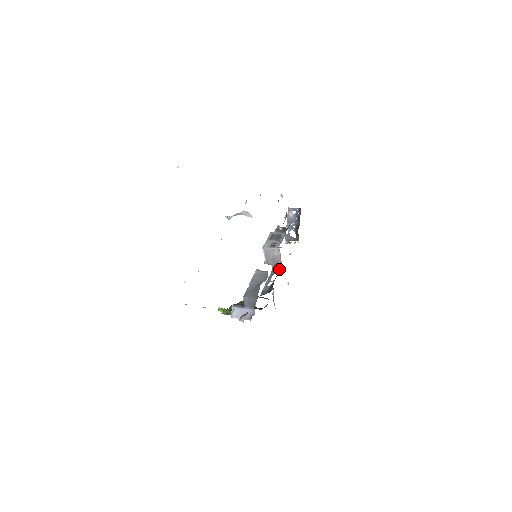
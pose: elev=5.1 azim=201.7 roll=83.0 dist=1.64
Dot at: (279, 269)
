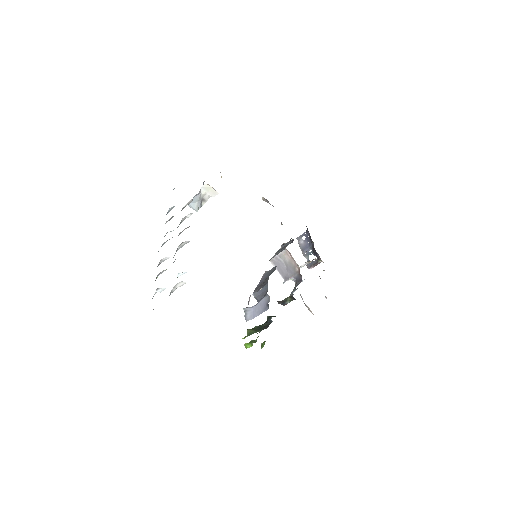
Dot at: occluded
